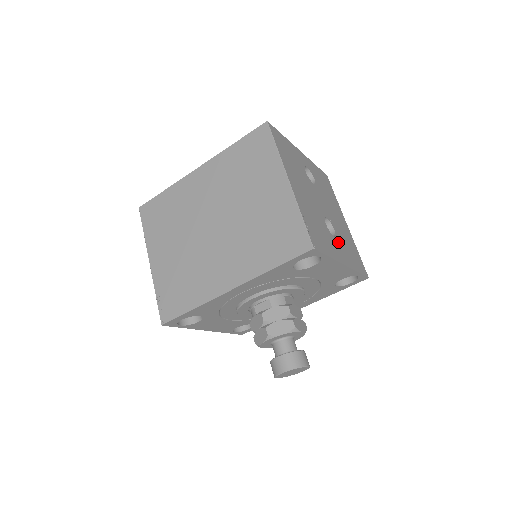
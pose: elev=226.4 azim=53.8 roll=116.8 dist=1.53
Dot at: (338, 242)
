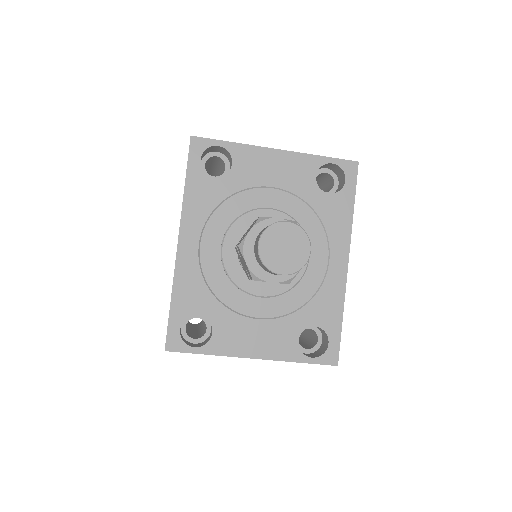
Dot at: occluded
